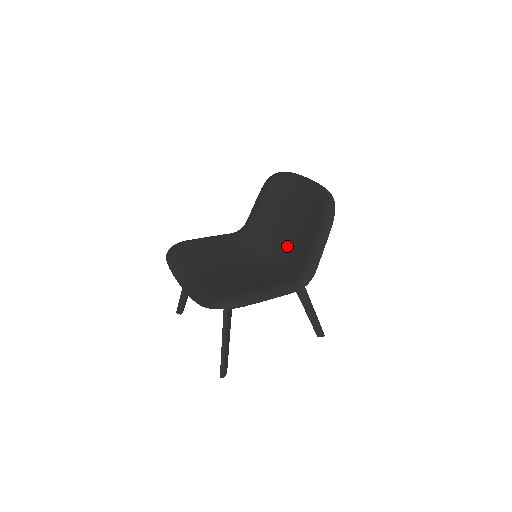
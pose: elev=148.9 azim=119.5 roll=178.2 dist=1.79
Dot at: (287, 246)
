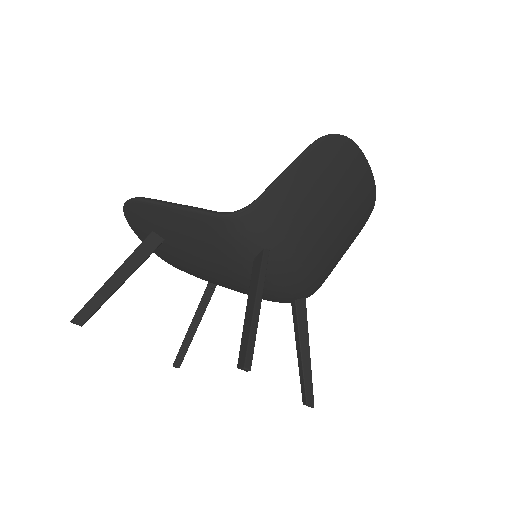
Dot at: occluded
